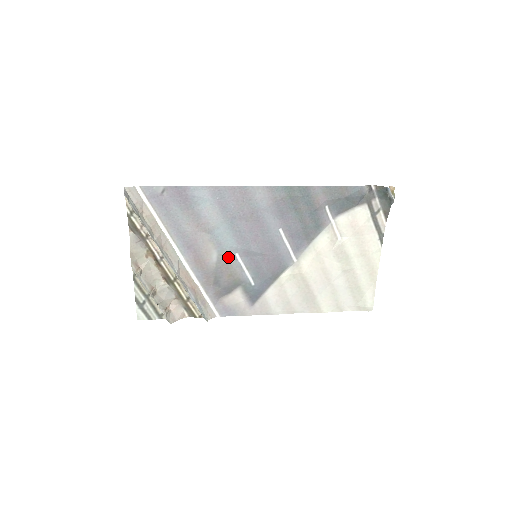
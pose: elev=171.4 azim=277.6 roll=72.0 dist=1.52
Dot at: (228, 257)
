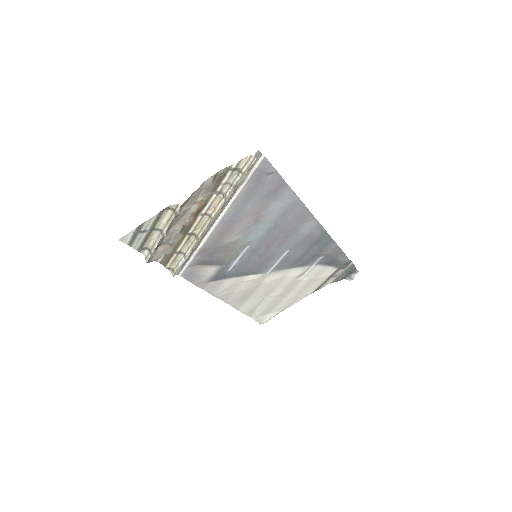
Dot at: (242, 245)
